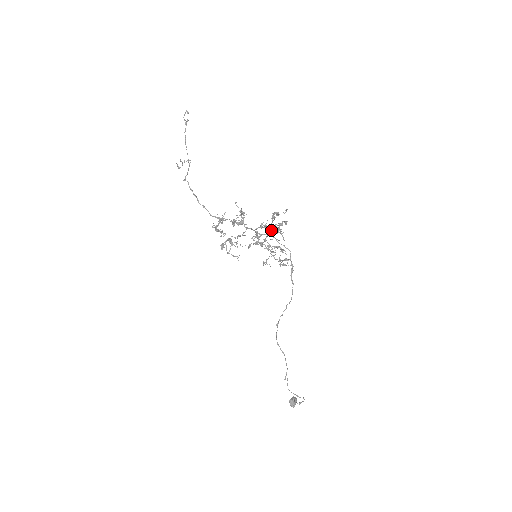
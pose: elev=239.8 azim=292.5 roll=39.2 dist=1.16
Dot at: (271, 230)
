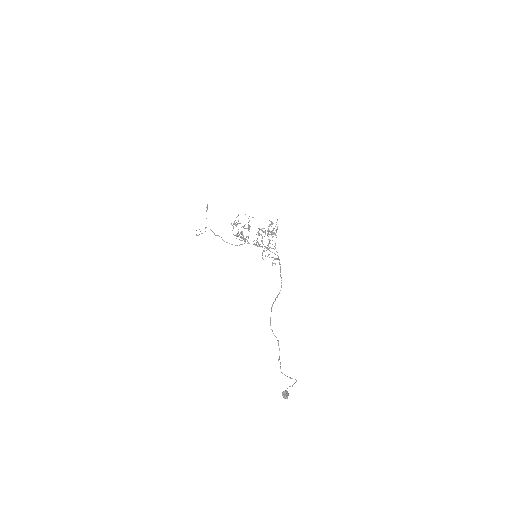
Dot at: (268, 231)
